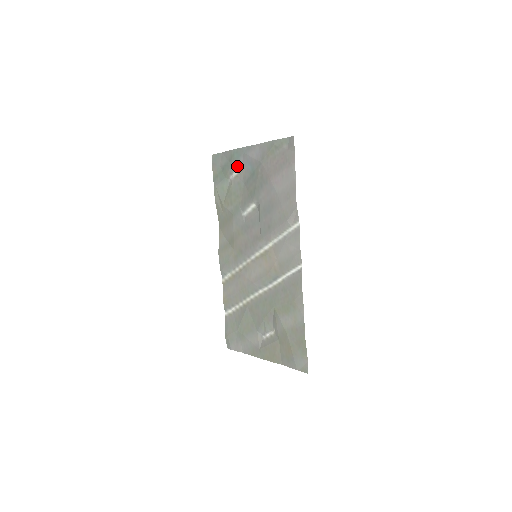
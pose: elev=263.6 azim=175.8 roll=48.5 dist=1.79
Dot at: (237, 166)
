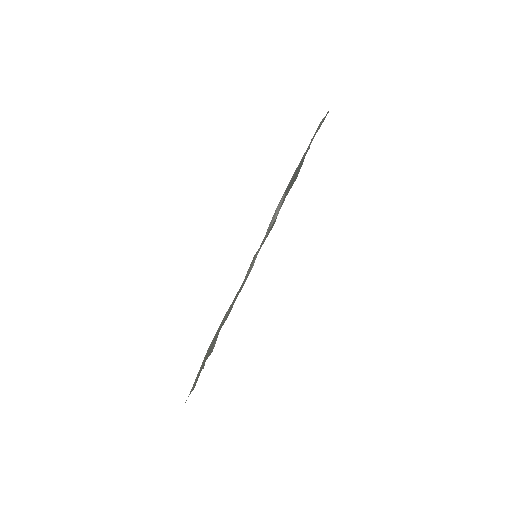
Dot at: occluded
